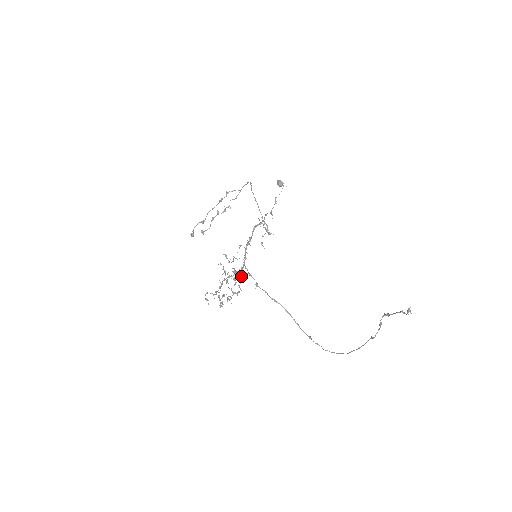
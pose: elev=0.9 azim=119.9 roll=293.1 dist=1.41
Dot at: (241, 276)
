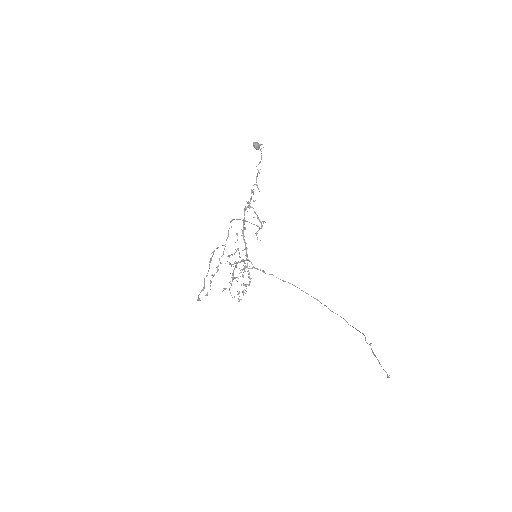
Dot at: occluded
